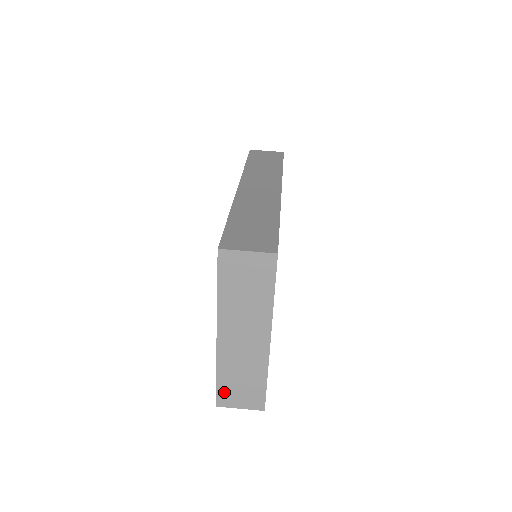
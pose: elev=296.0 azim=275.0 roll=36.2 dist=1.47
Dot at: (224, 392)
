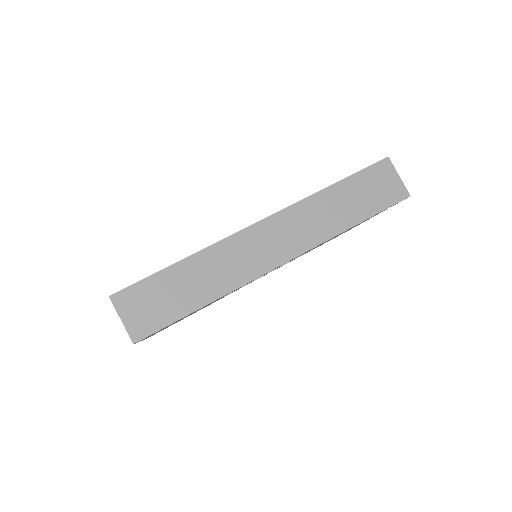
Dot at: occluded
